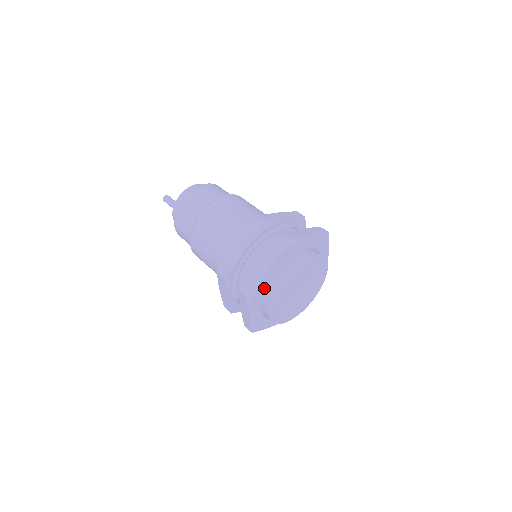
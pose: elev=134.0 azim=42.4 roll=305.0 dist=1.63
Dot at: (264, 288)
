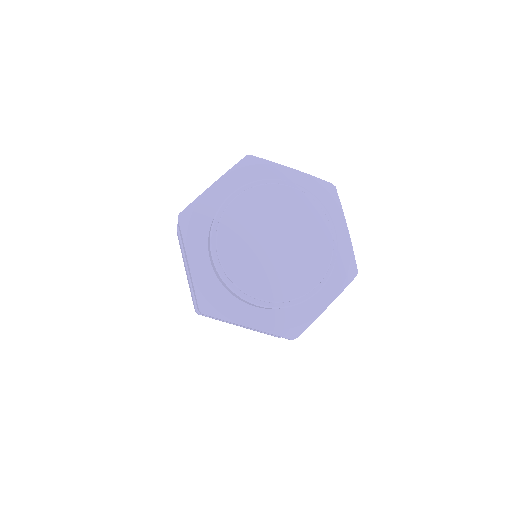
Dot at: (210, 217)
